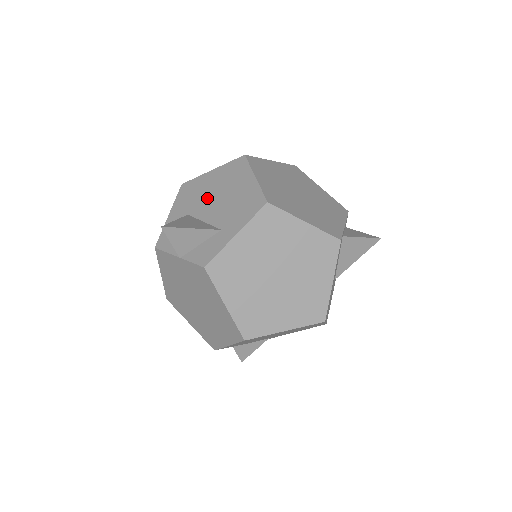
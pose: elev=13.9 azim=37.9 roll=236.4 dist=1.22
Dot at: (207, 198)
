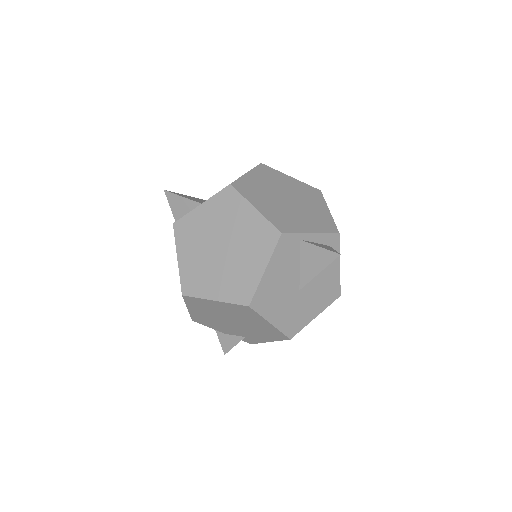
Dot at: occluded
